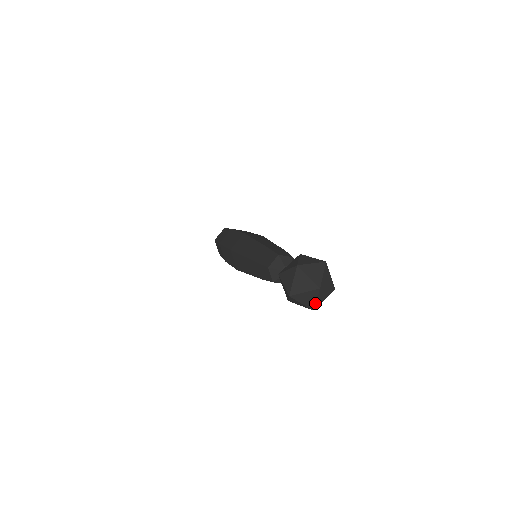
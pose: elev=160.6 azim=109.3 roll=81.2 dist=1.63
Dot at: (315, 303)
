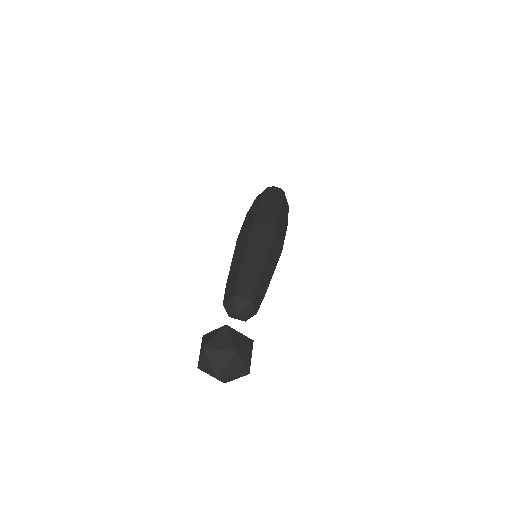
Dot at: (223, 382)
